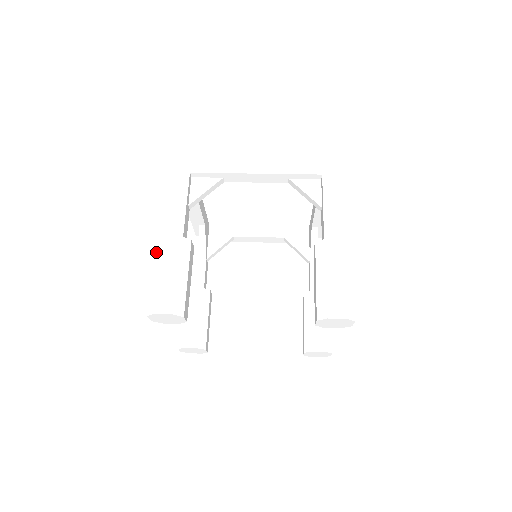
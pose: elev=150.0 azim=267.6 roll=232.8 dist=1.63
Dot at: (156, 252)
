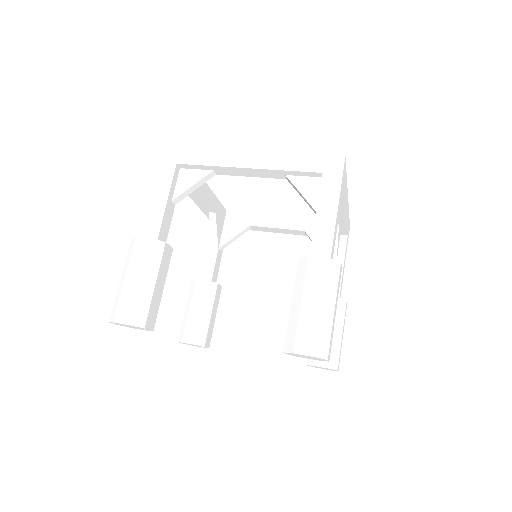
Dot at: (128, 253)
